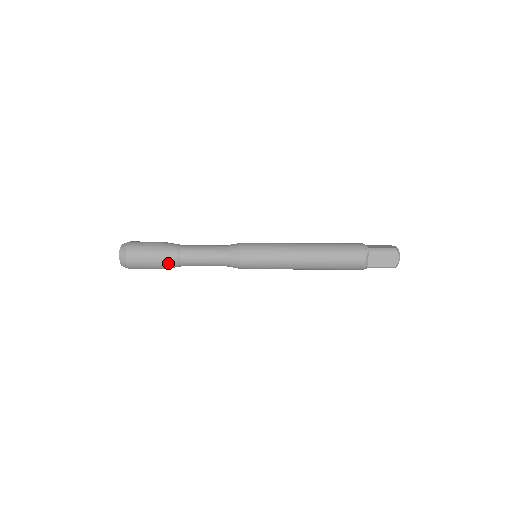
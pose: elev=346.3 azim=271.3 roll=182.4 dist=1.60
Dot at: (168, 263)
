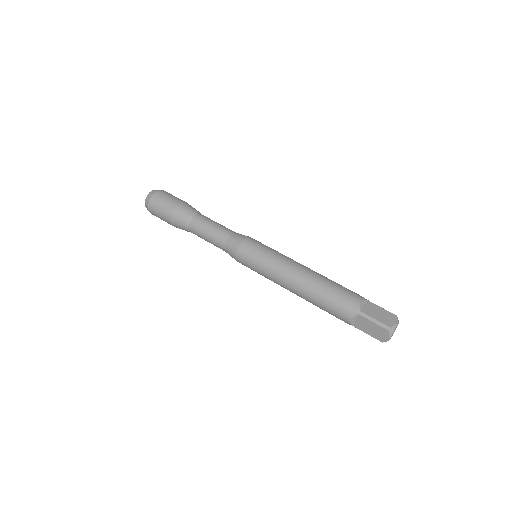
Dot at: (179, 227)
